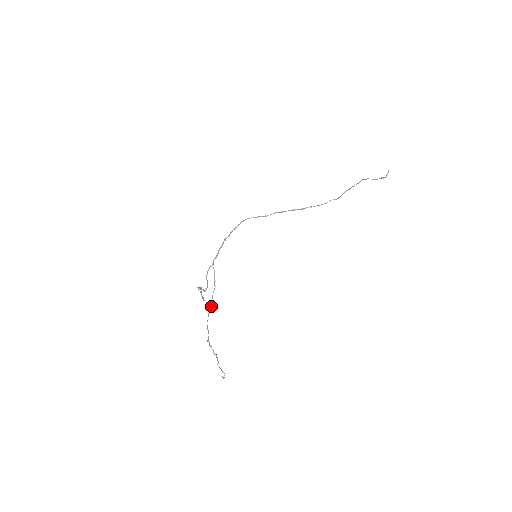
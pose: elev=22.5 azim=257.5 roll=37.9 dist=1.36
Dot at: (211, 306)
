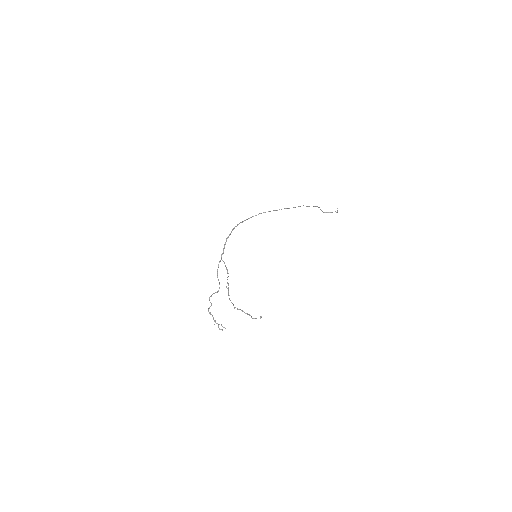
Dot at: (224, 327)
